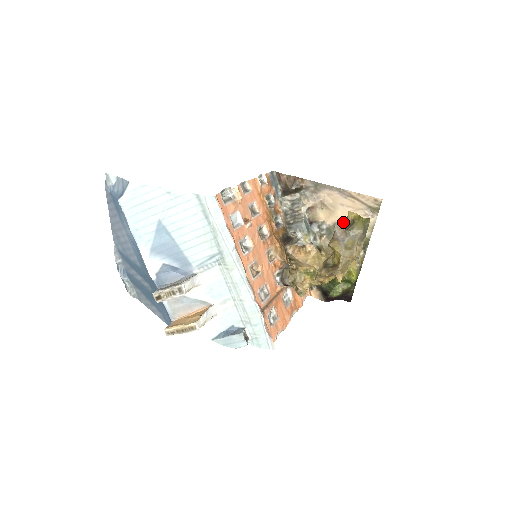
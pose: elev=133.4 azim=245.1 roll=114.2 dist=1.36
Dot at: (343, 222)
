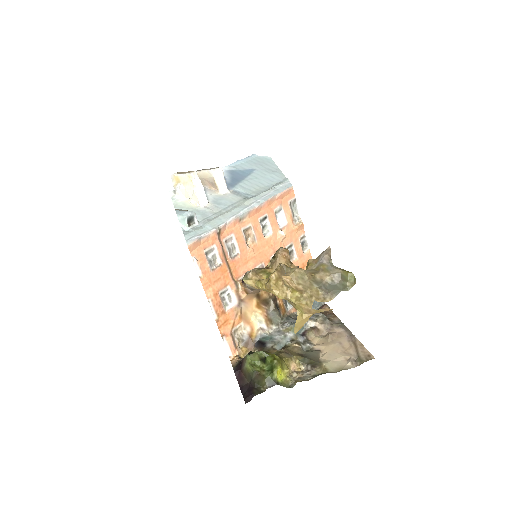
Dot at: (325, 353)
